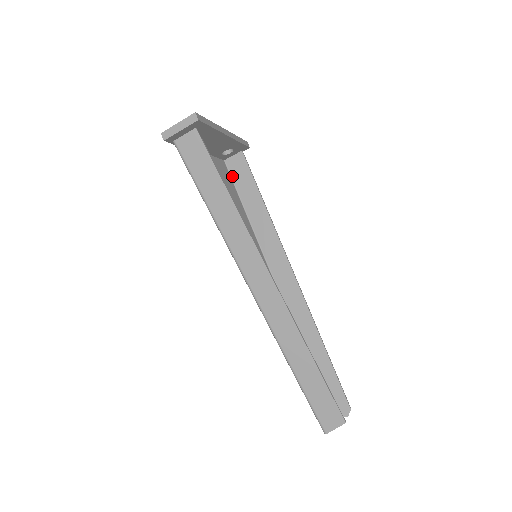
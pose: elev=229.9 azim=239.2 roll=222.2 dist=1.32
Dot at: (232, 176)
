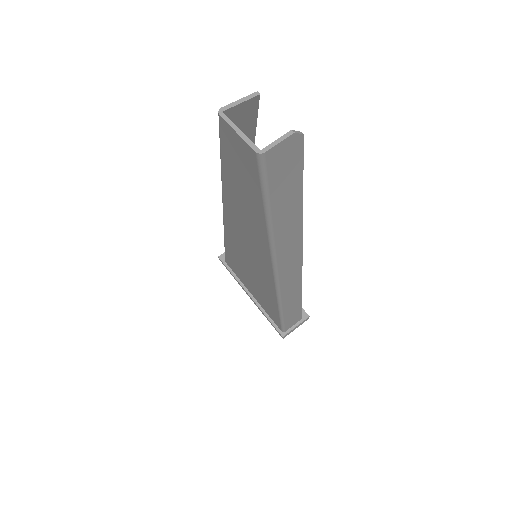
Dot at: occluded
